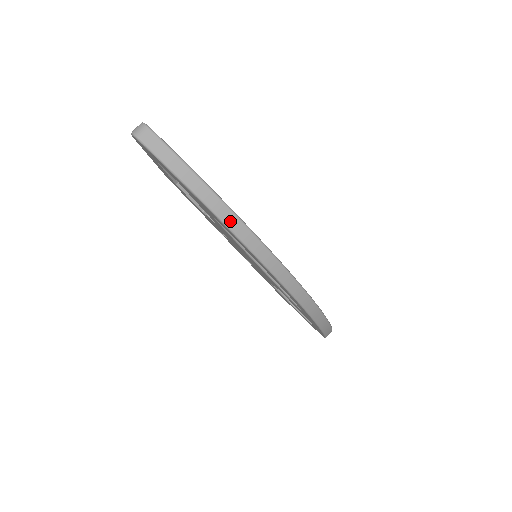
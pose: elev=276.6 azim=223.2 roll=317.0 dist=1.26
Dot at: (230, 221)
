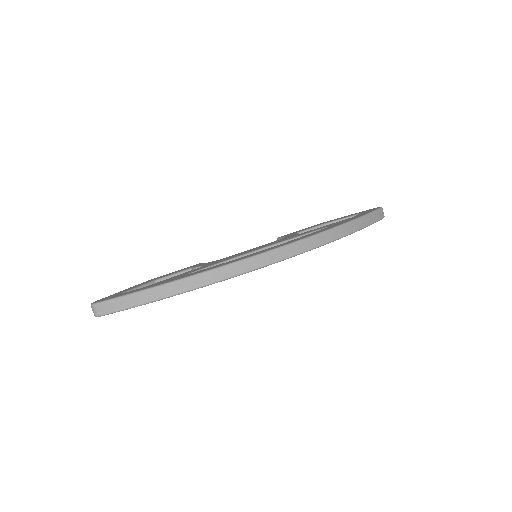
Dot at: (195, 284)
